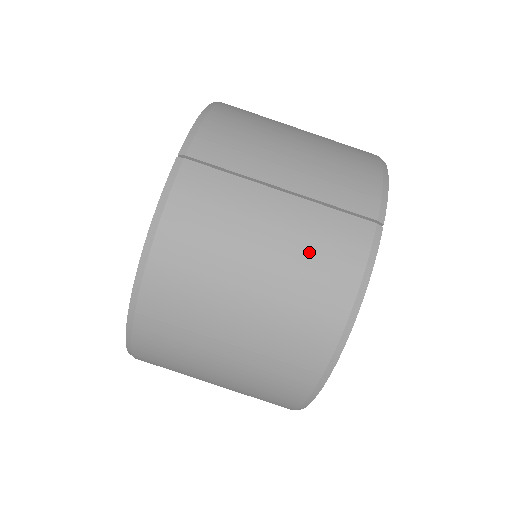
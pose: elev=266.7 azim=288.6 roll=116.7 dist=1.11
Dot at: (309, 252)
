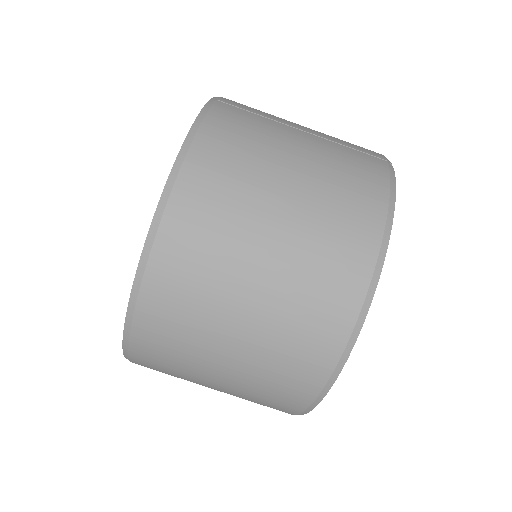
Dot at: (339, 165)
